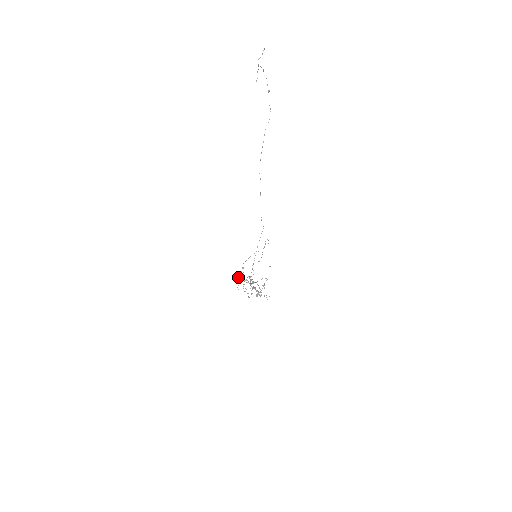
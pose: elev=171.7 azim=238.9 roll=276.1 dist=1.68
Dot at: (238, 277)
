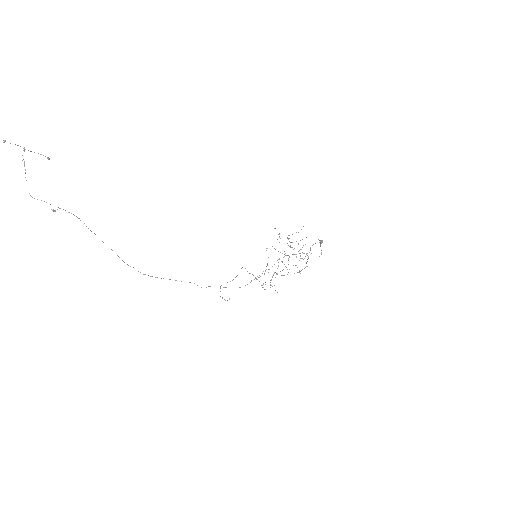
Dot at: occluded
